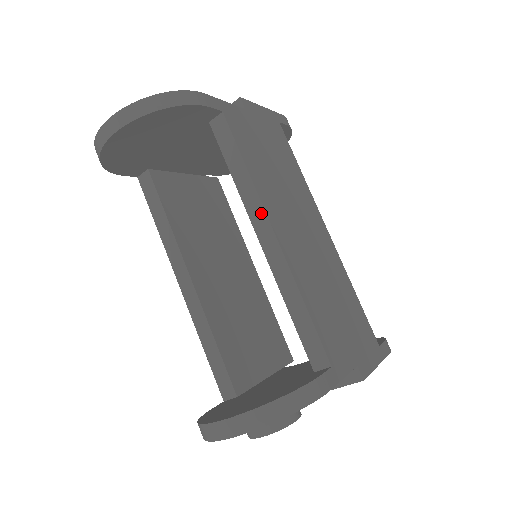
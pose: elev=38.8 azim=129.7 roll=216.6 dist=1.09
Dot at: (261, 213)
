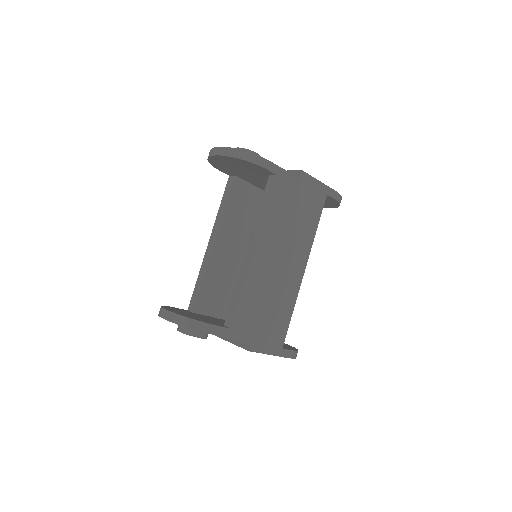
Dot at: (256, 237)
